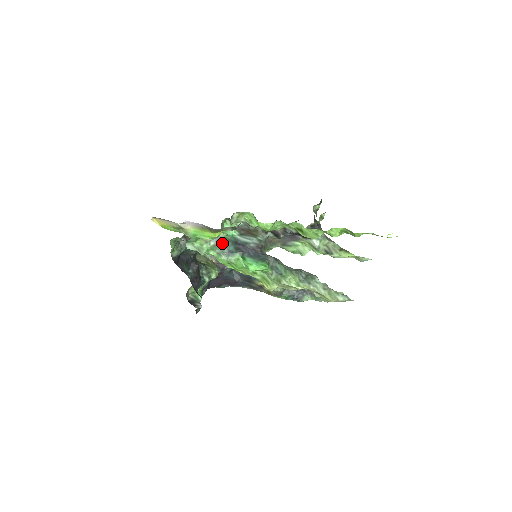
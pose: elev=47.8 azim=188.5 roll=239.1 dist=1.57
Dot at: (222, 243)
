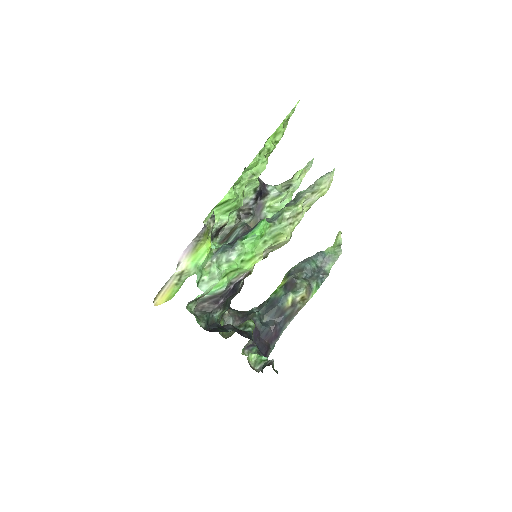
Dot at: (220, 250)
